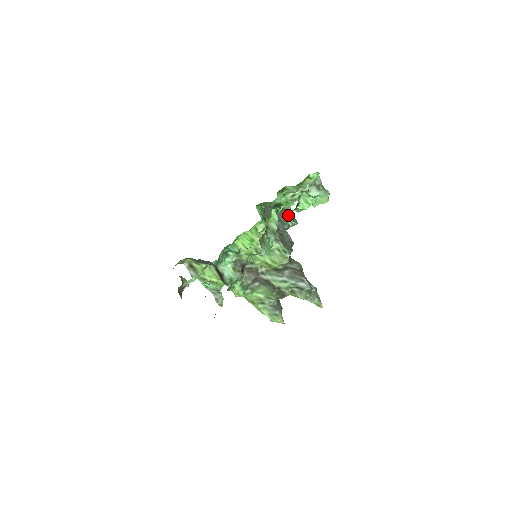
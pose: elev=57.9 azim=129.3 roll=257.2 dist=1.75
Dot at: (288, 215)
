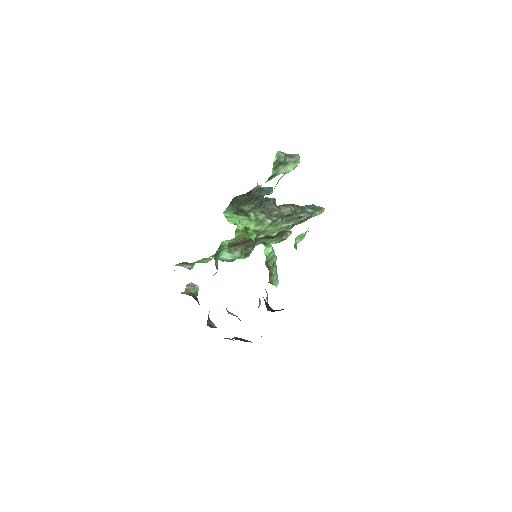
Dot at: (259, 191)
